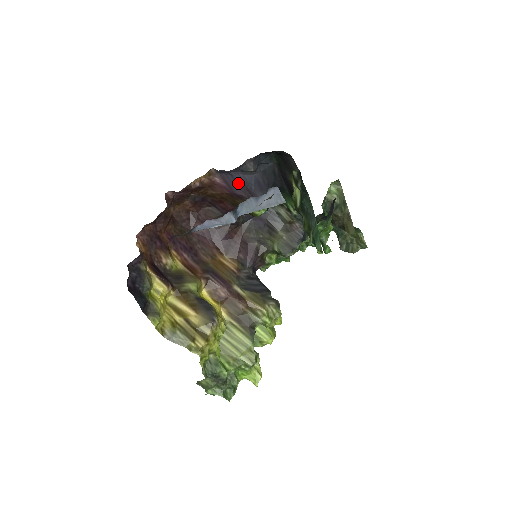
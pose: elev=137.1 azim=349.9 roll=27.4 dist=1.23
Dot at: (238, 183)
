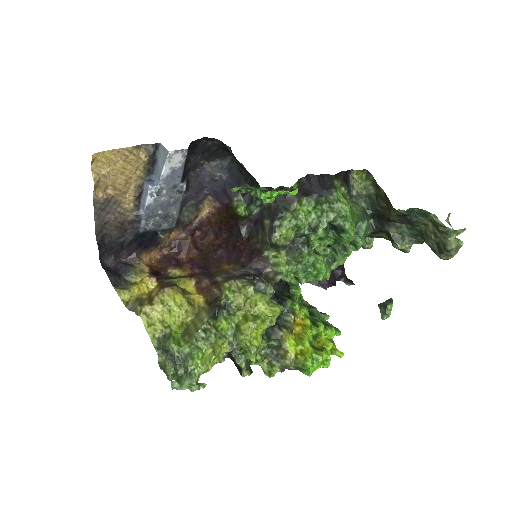
Dot at: (220, 194)
